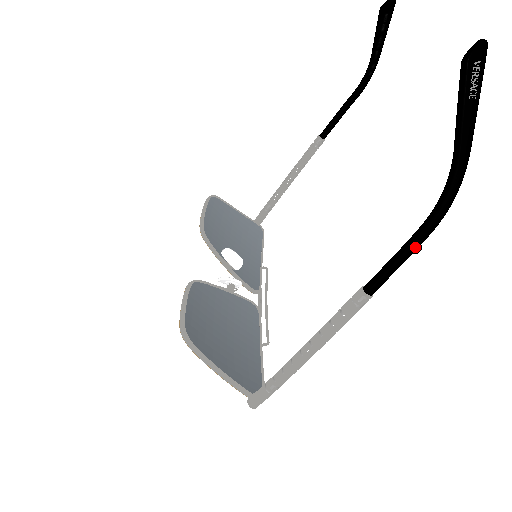
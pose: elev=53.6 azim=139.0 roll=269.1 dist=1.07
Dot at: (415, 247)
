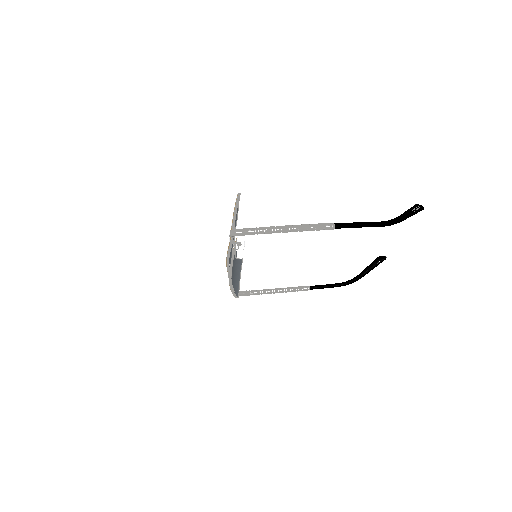
Dot at: (365, 224)
